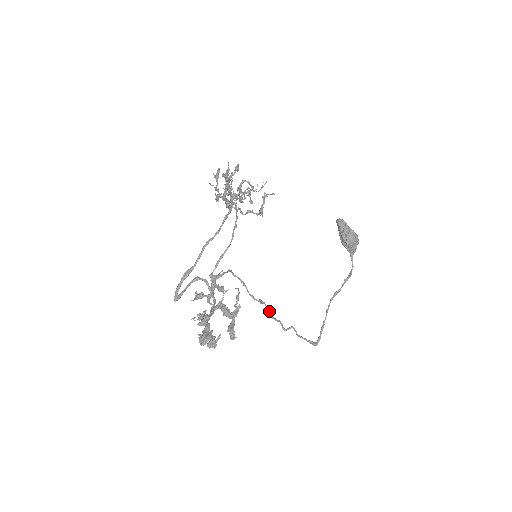
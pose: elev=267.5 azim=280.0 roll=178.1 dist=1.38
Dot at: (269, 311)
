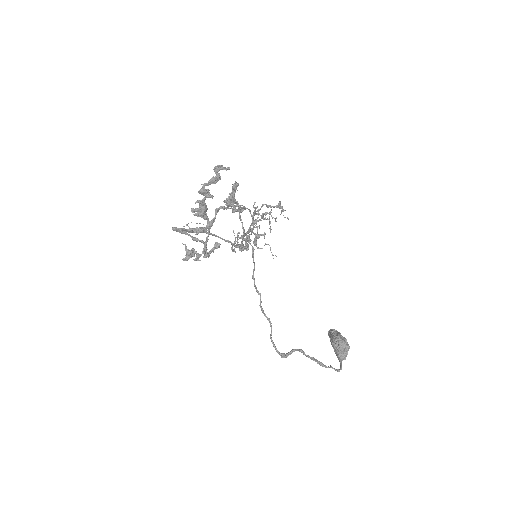
Dot at: (254, 278)
